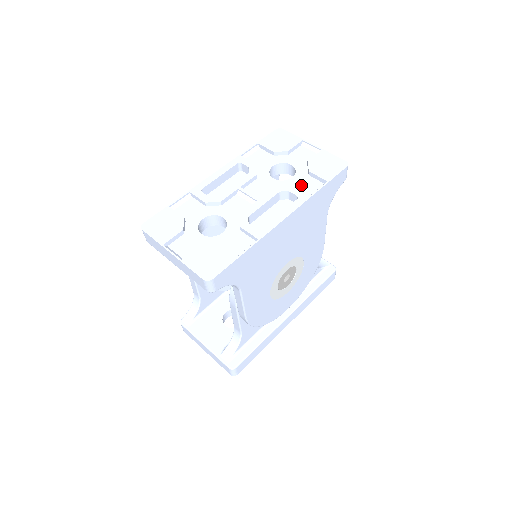
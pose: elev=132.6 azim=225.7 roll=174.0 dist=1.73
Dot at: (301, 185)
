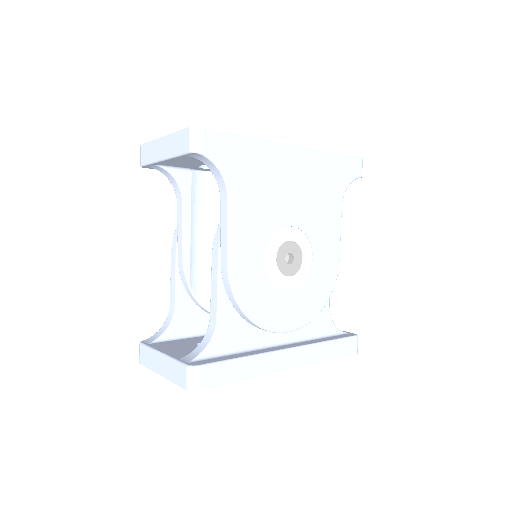
Dot at: occluded
